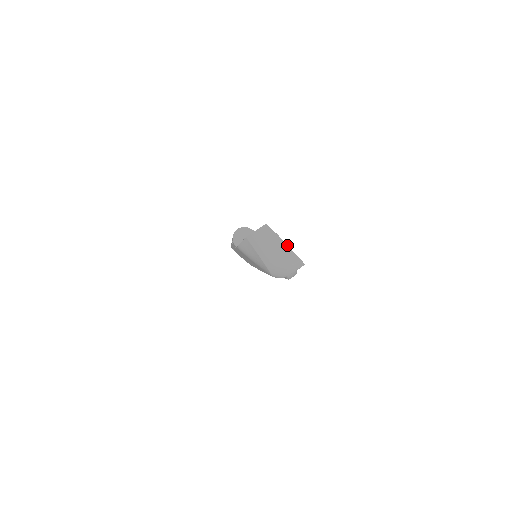
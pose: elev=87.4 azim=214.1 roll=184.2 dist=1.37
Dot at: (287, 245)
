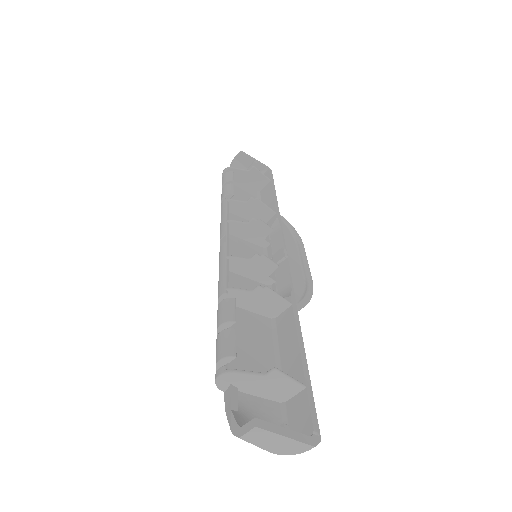
Dot at: (292, 439)
